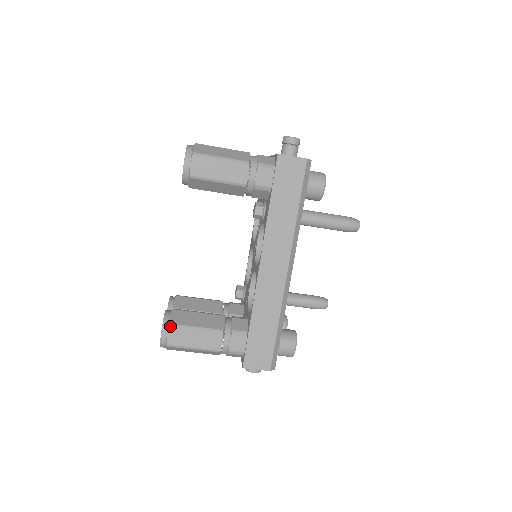
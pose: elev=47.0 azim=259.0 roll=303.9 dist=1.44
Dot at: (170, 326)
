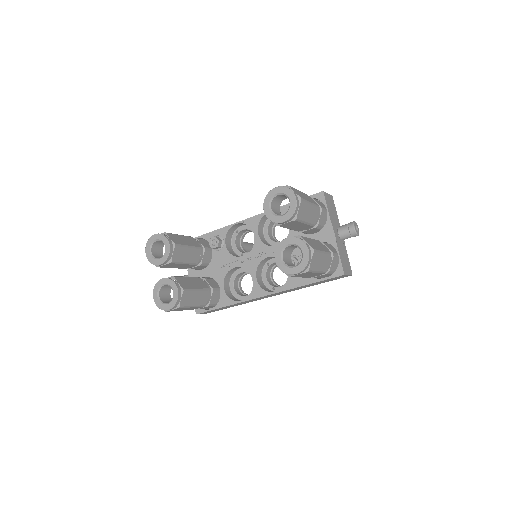
Dot at: (179, 308)
